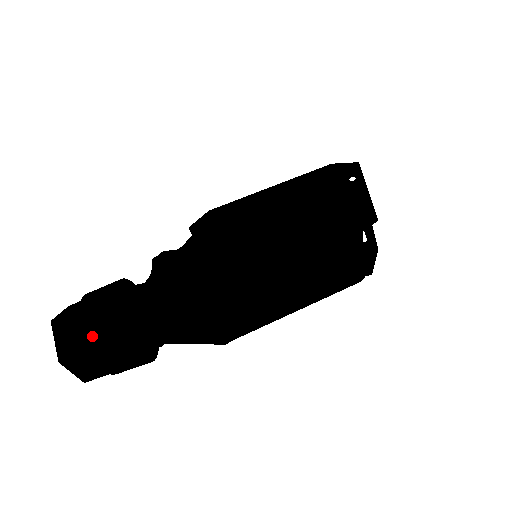
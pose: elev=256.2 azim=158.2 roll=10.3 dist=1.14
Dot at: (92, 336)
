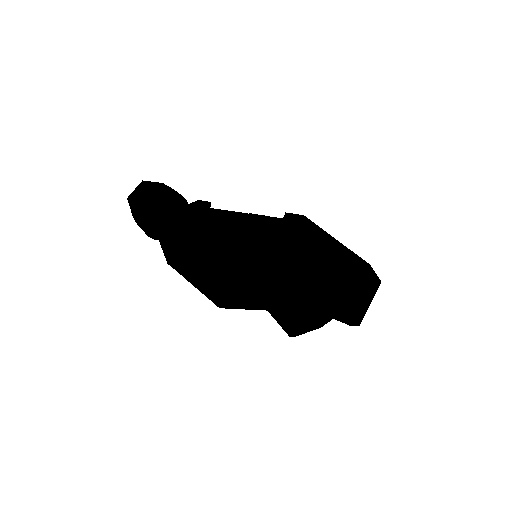
Dot at: (138, 201)
